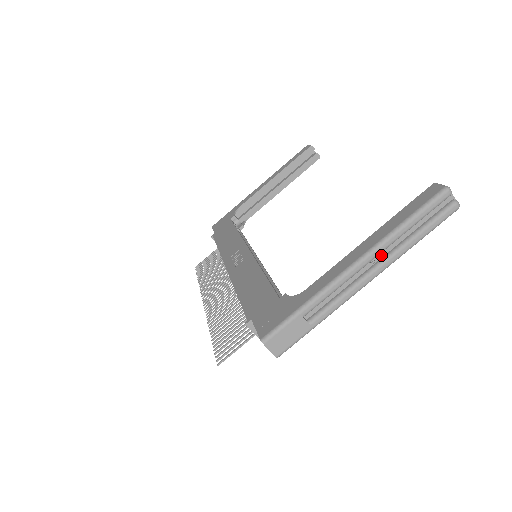
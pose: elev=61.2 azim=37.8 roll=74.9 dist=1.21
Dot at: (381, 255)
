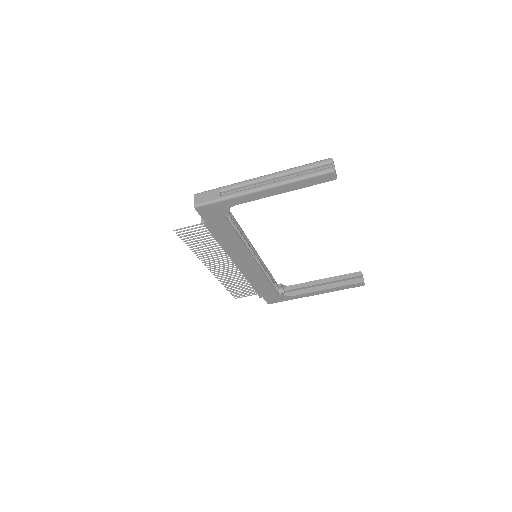
Dot at: (278, 180)
